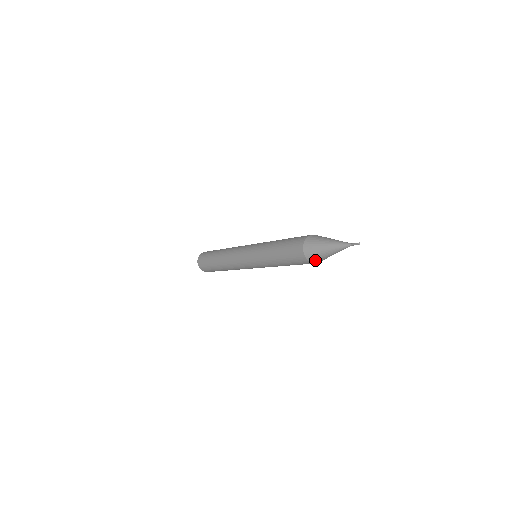
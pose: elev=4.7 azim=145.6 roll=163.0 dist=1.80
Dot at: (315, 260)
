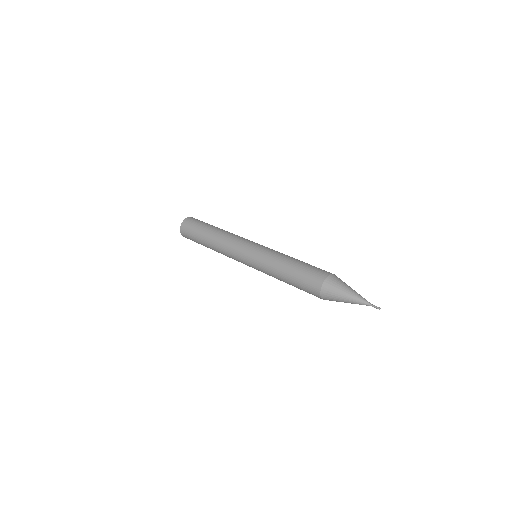
Dot at: occluded
